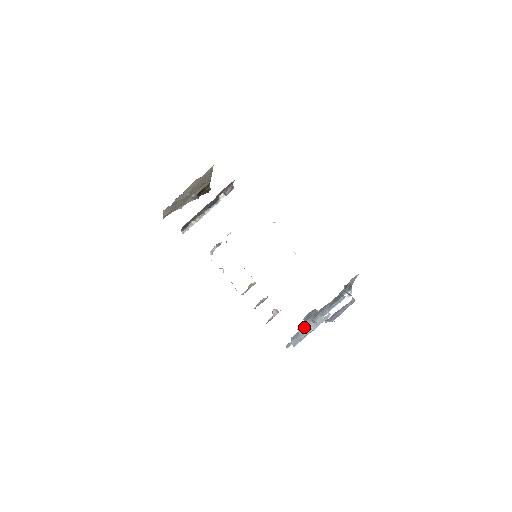
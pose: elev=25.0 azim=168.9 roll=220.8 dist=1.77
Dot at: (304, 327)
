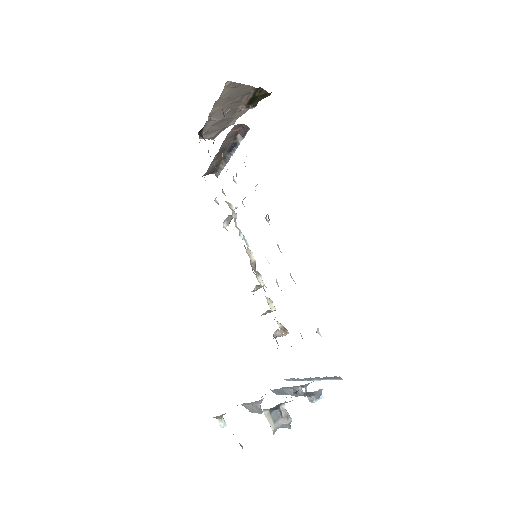
Dot at: (248, 405)
